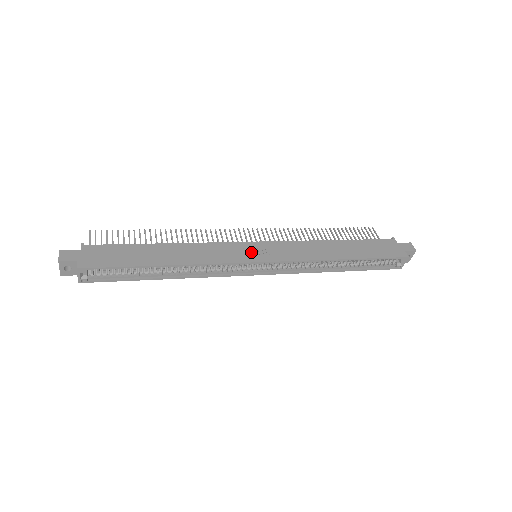
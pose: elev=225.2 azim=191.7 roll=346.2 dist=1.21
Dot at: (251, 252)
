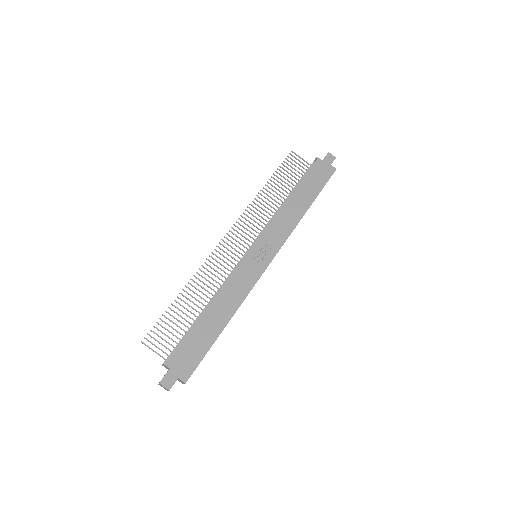
Dot at: (258, 261)
